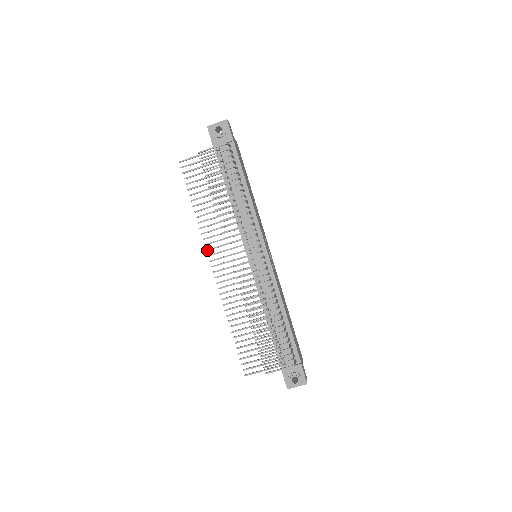
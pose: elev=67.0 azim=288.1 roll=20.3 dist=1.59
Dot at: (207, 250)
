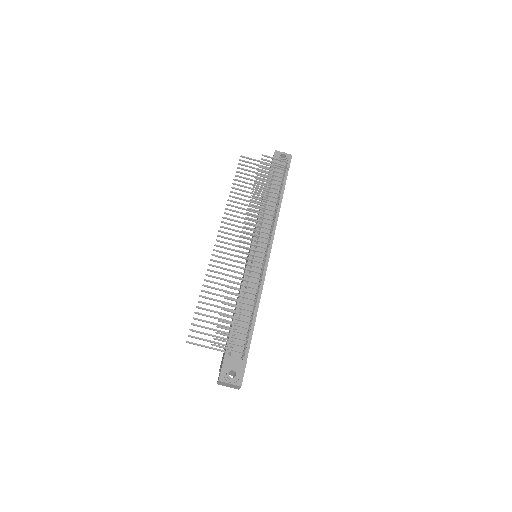
Dot at: (222, 222)
